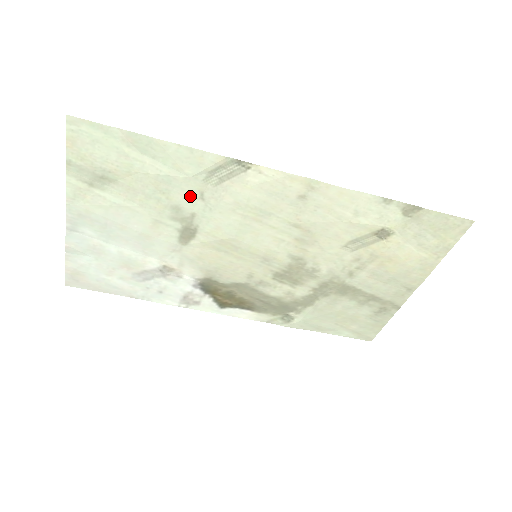
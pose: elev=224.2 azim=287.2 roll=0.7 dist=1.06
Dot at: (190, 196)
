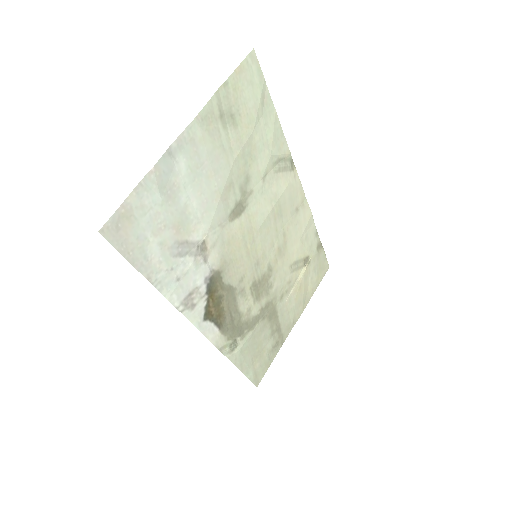
Dot at: (260, 172)
